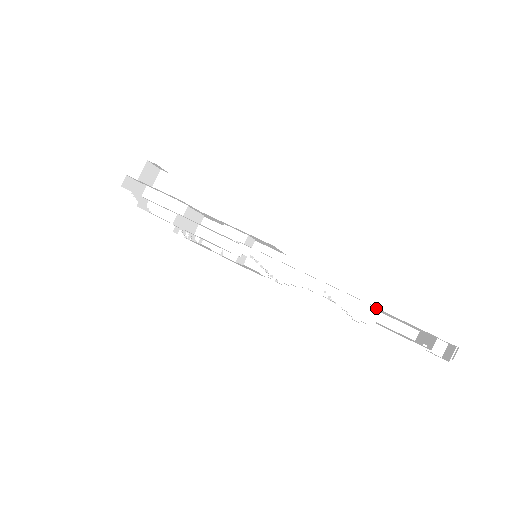
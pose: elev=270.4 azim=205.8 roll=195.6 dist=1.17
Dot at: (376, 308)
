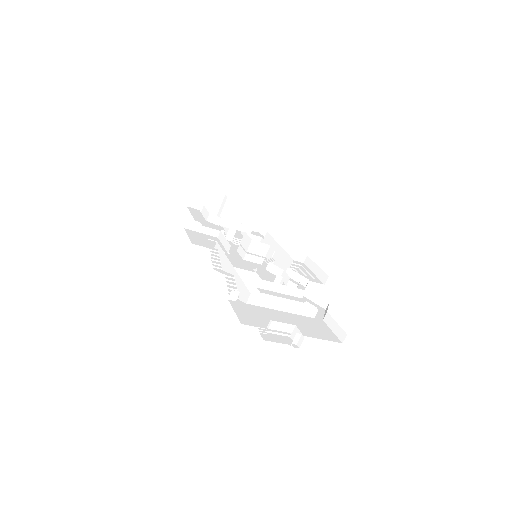
Dot at: (249, 292)
